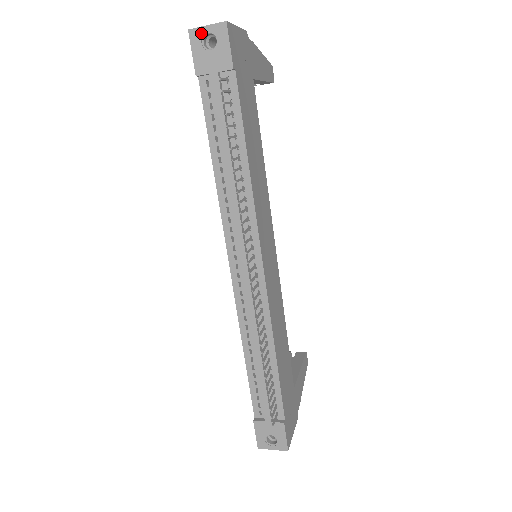
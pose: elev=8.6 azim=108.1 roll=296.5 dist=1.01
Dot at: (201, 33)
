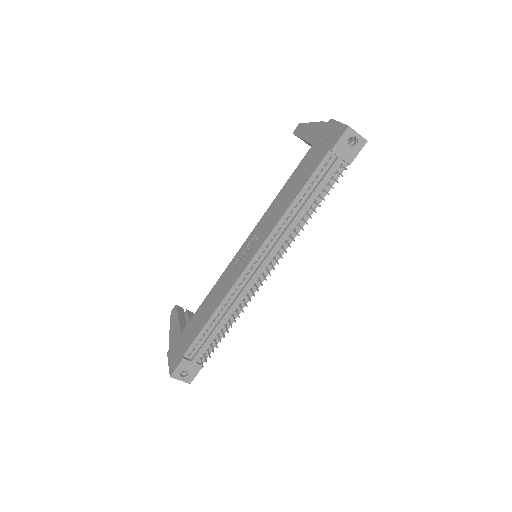
Dot at: (353, 134)
